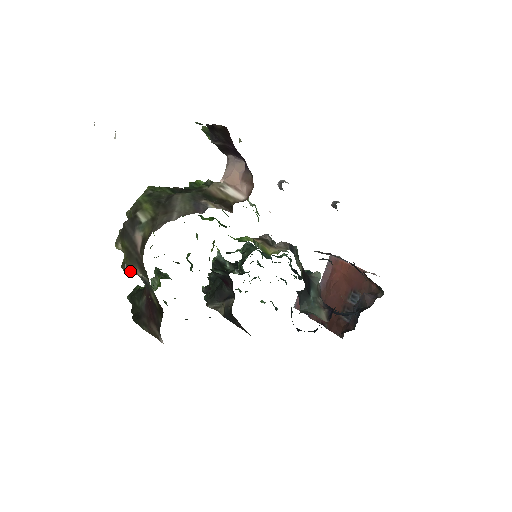
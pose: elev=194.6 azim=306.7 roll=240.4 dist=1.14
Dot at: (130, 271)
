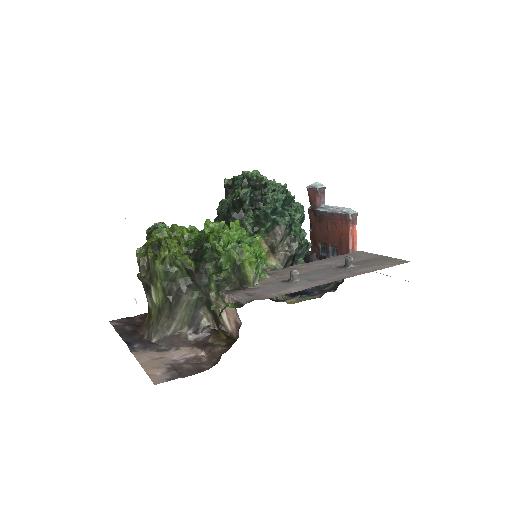
Dot at: occluded
